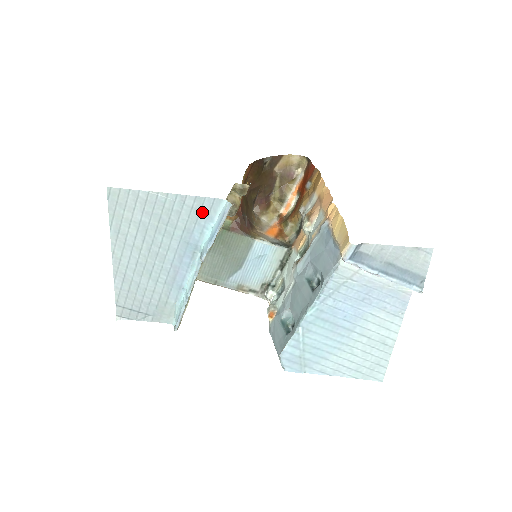
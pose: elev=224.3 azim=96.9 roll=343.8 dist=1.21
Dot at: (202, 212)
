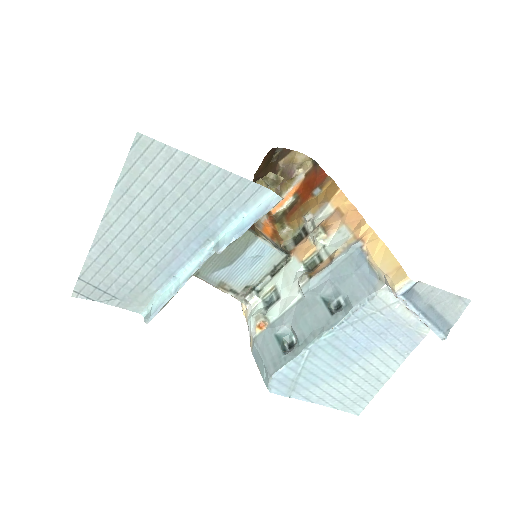
Dot at: (240, 197)
